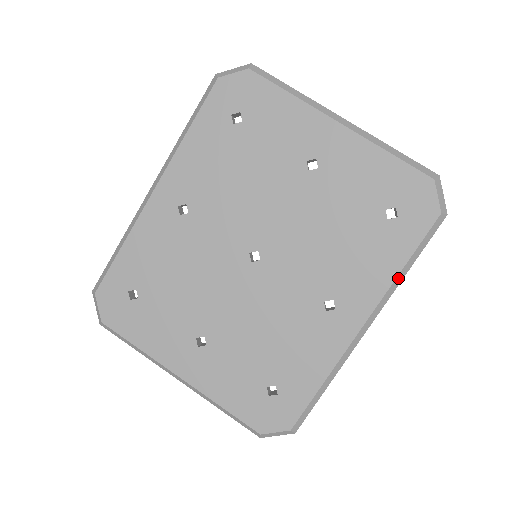
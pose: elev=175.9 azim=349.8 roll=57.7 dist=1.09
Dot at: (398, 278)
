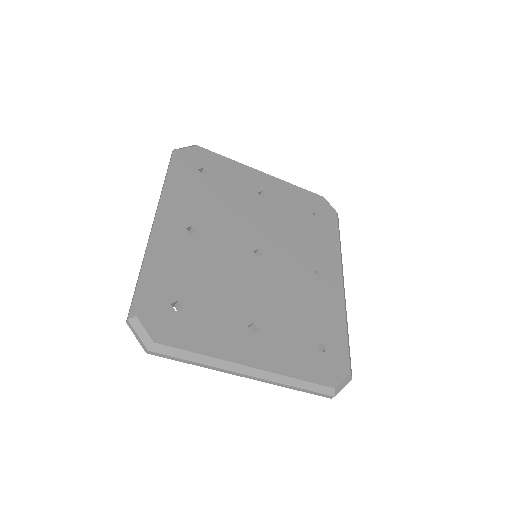
Dot at: (340, 250)
